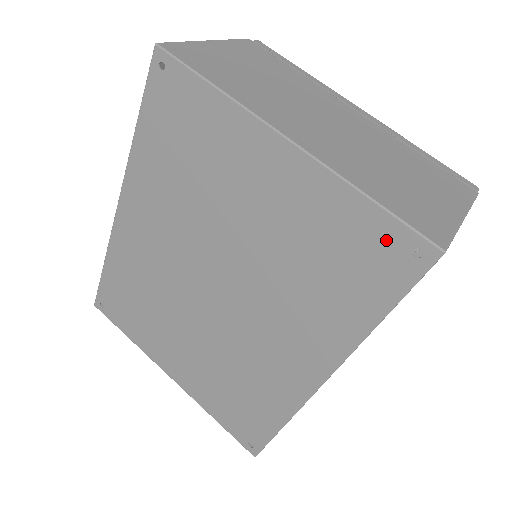
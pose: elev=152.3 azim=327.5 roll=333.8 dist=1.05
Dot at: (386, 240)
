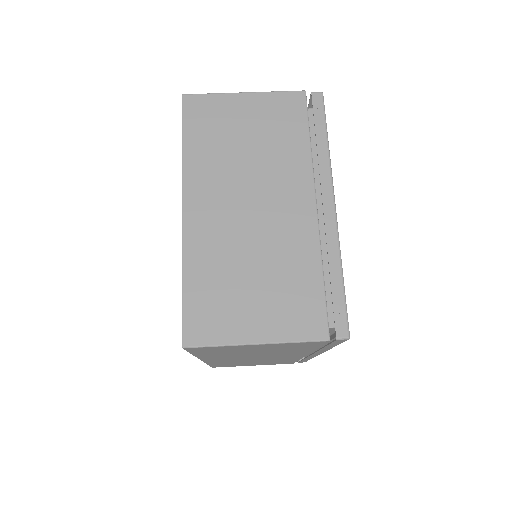
Dot at: occluded
